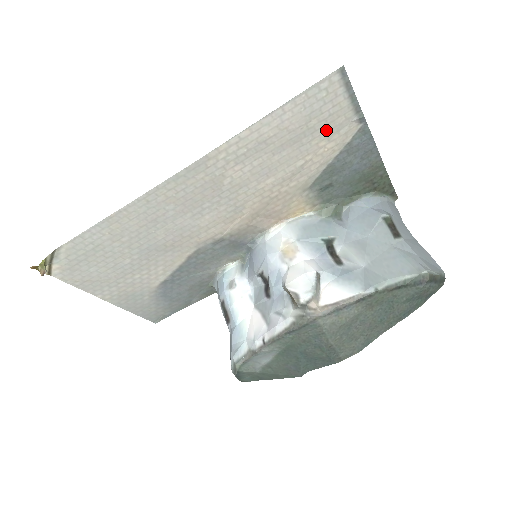
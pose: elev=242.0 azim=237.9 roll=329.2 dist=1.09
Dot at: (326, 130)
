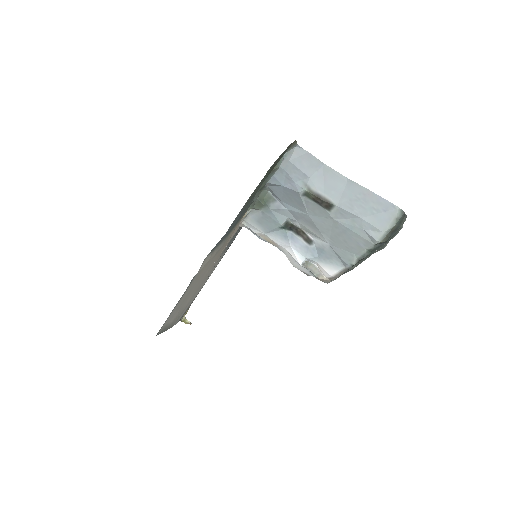
Dot at: (194, 282)
